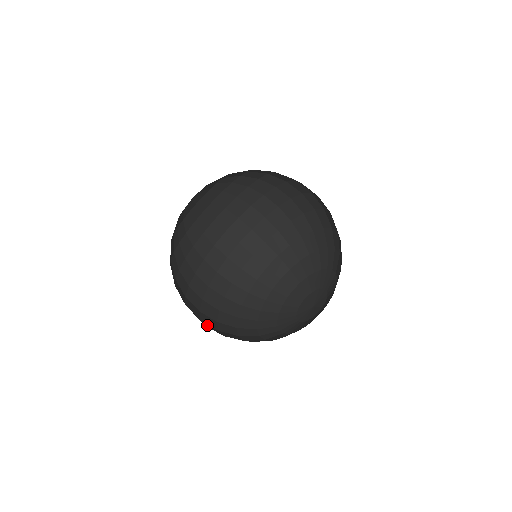
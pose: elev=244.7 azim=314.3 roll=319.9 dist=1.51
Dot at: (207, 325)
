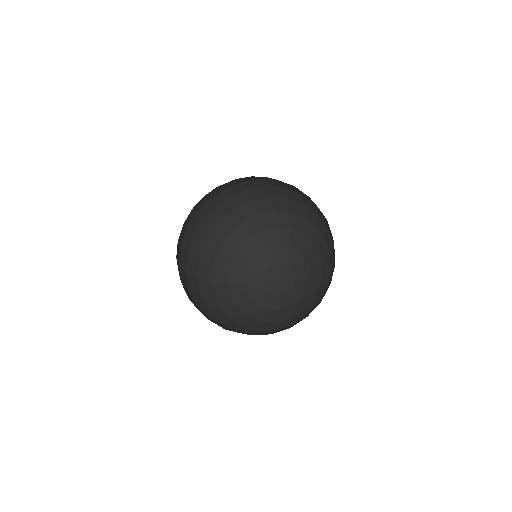
Dot at: (190, 264)
